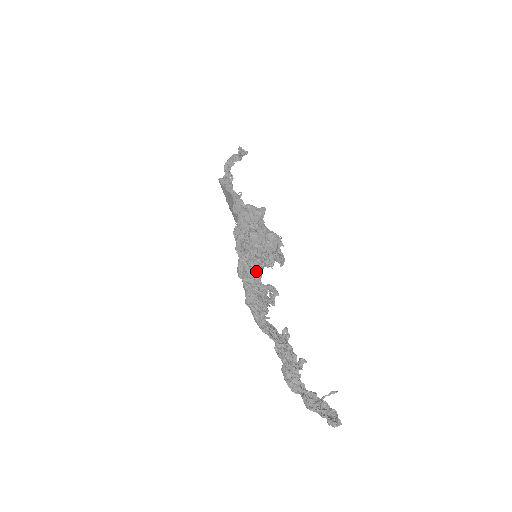
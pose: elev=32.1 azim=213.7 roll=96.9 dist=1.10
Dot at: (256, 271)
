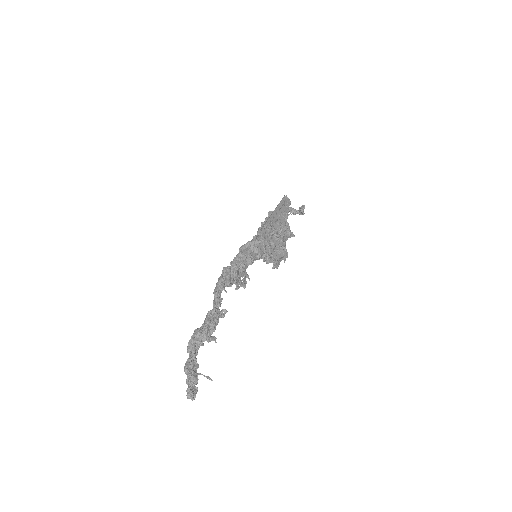
Dot at: (254, 256)
